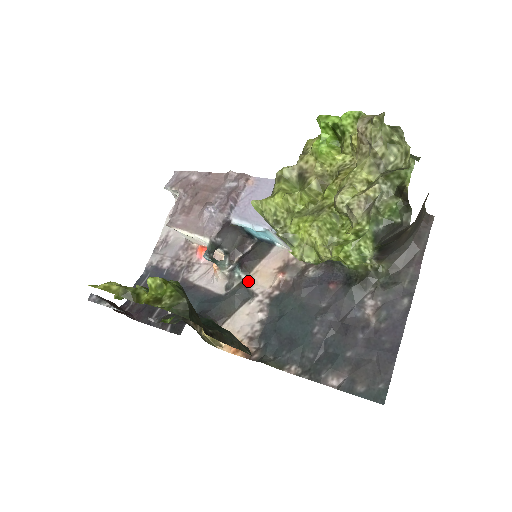
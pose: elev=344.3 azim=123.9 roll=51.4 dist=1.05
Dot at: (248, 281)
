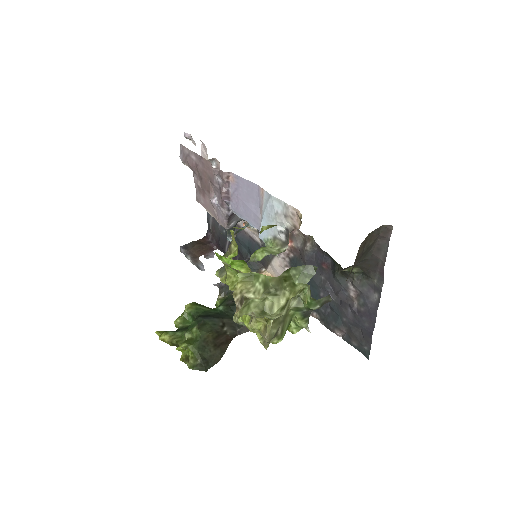
Dot at: occluded
